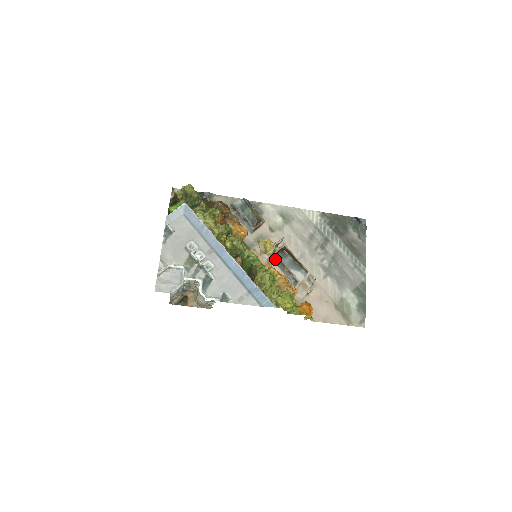
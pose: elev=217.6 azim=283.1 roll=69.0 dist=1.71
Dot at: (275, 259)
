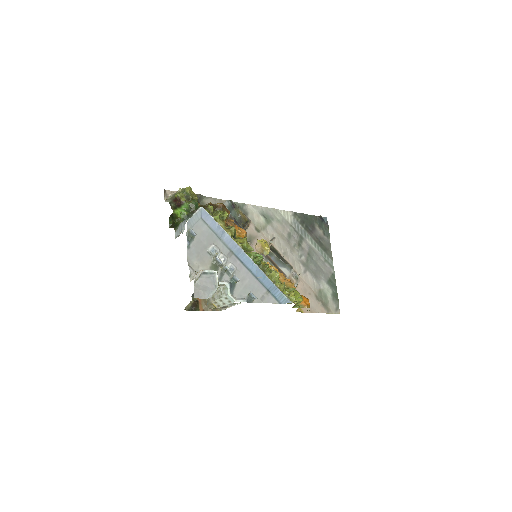
Dot at: (265, 258)
